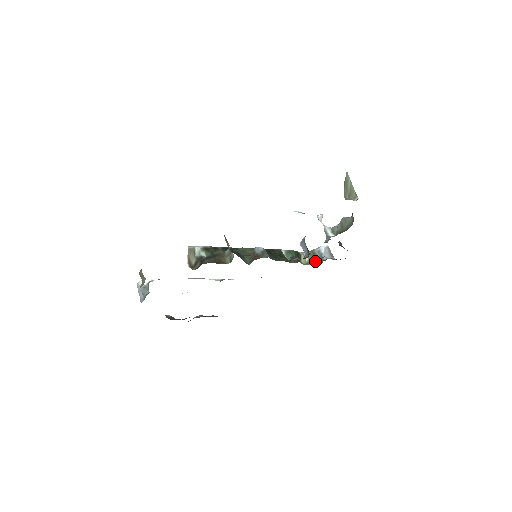
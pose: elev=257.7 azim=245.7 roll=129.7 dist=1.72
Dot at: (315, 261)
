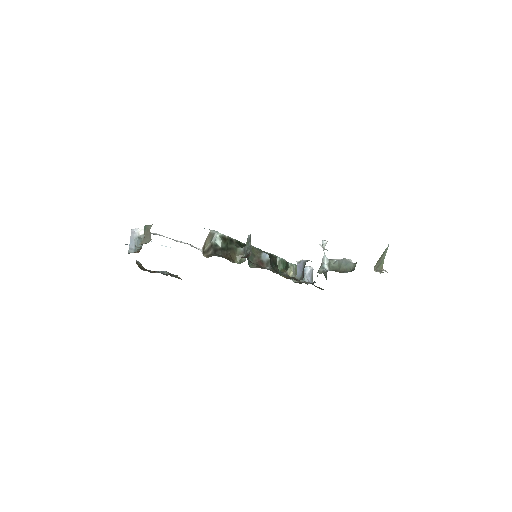
Dot at: occluded
